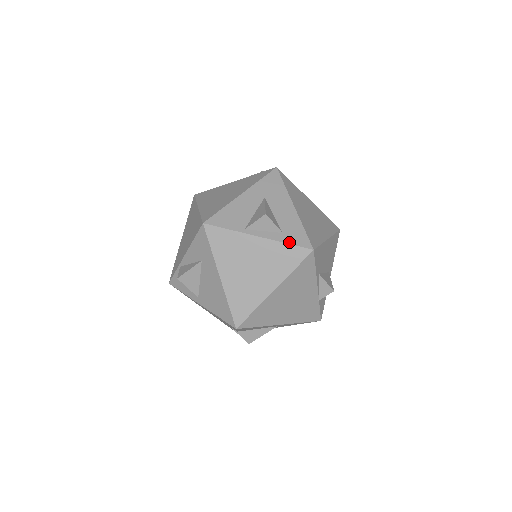
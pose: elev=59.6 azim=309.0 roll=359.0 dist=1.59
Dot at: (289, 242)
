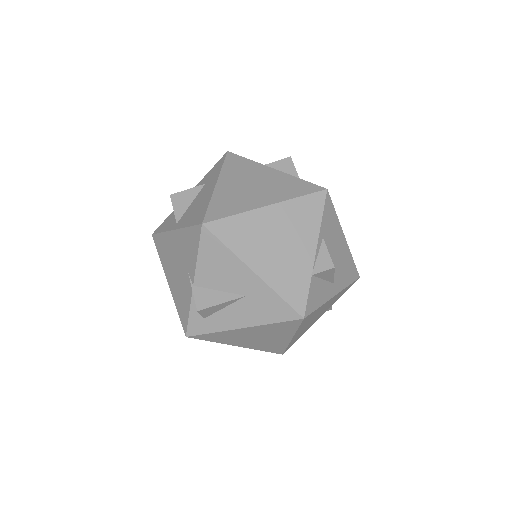
Dot at: (304, 180)
